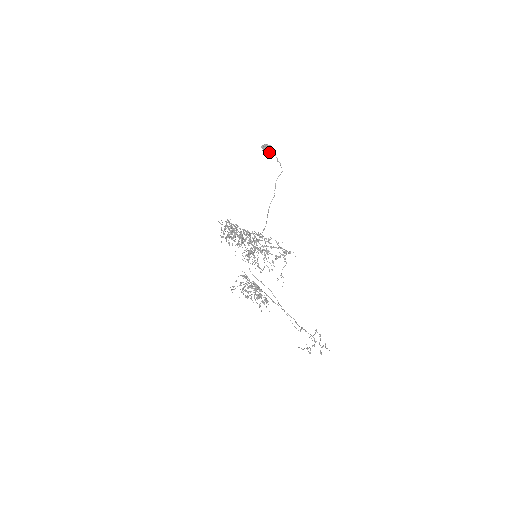
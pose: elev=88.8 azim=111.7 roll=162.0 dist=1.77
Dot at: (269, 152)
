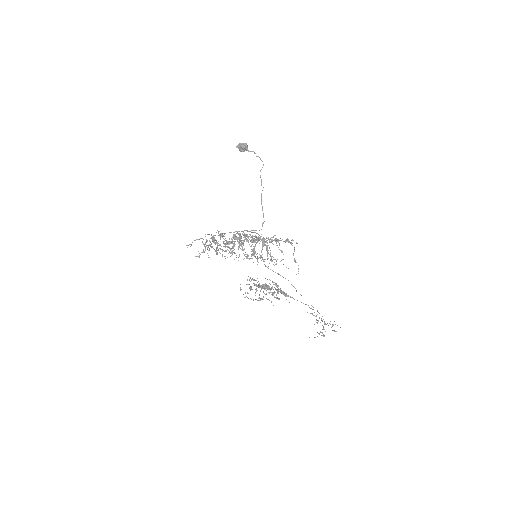
Dot at: (246, 150)
